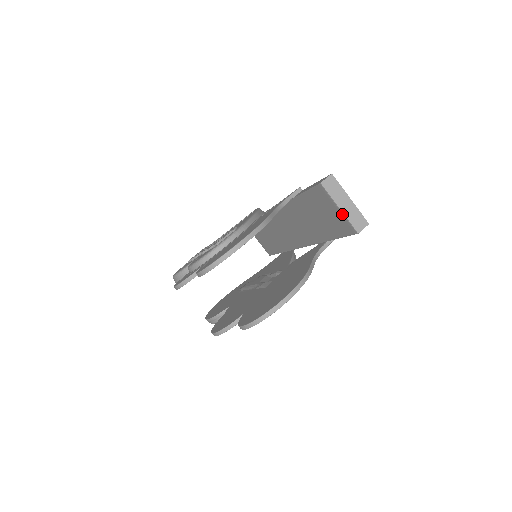
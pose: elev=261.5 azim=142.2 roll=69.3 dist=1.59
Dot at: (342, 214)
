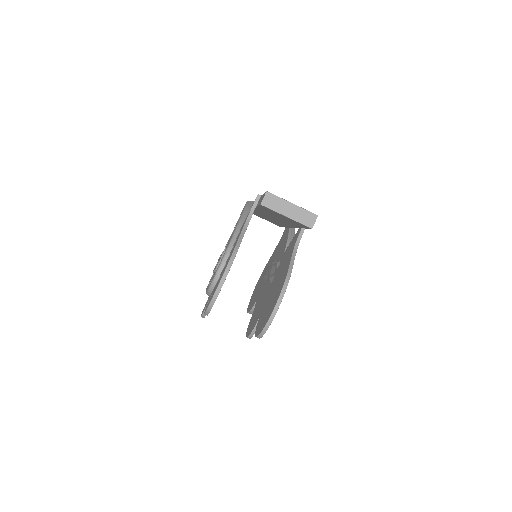
Dot at: (291, 219)
